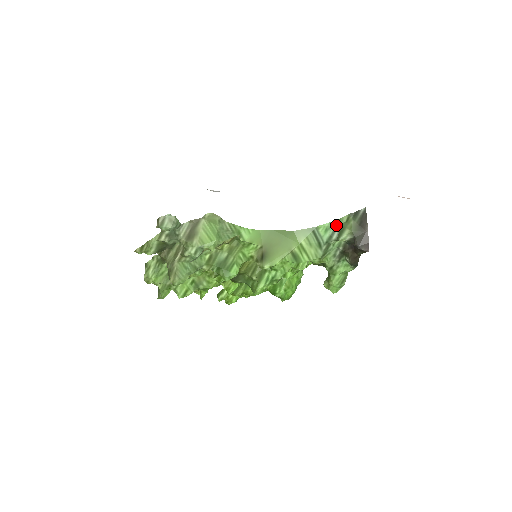
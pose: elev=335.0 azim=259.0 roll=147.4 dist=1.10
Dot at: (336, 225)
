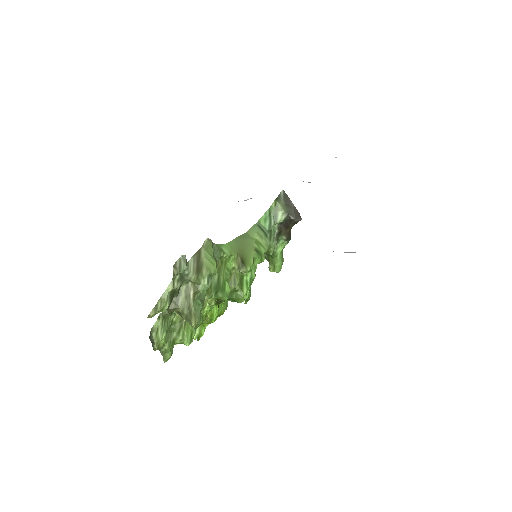
Dot at: (269, 213)
